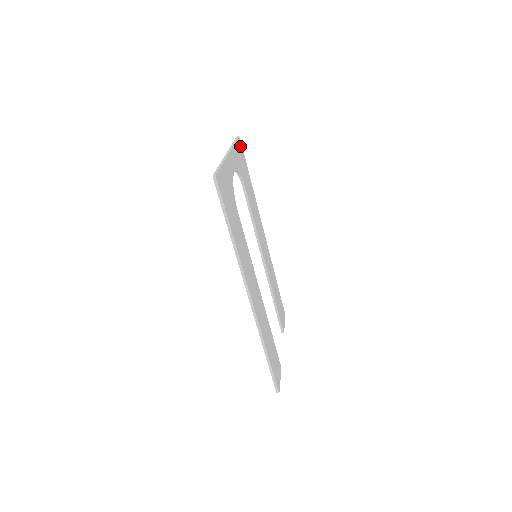
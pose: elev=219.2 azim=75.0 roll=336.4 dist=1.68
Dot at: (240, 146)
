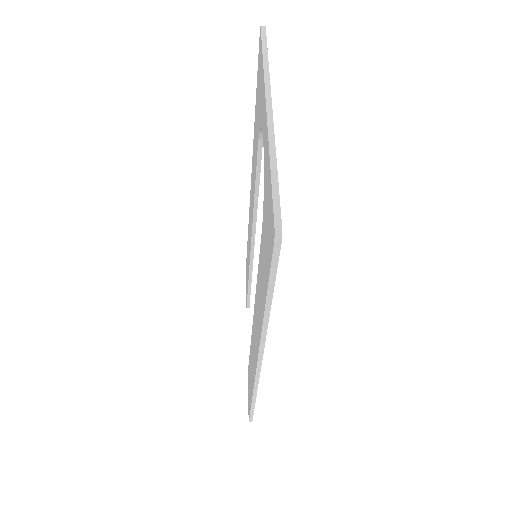
Dot at: occluded
